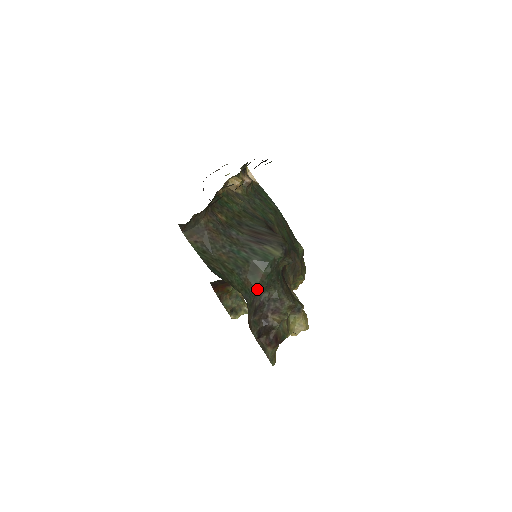
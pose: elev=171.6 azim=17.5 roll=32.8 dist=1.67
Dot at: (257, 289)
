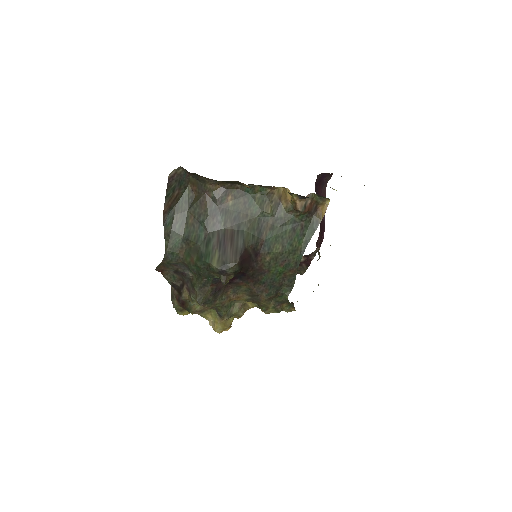
Dot at: (183, 262)
